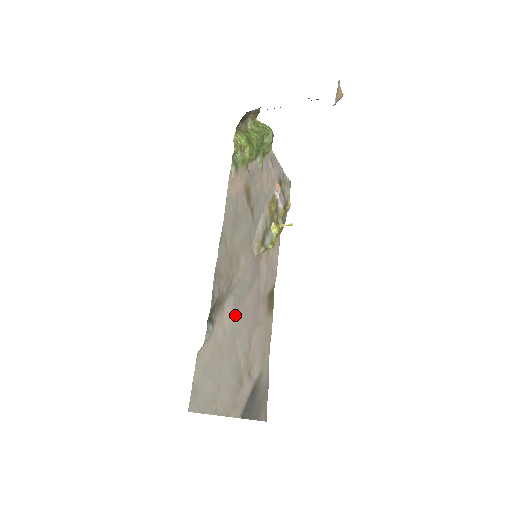
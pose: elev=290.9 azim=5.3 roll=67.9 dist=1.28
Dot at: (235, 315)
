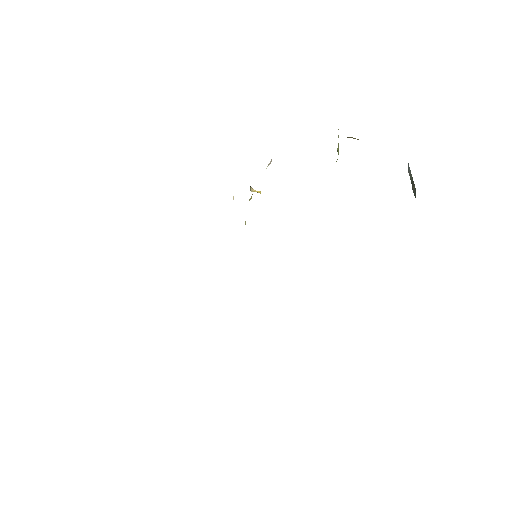
Dot at: occluded
